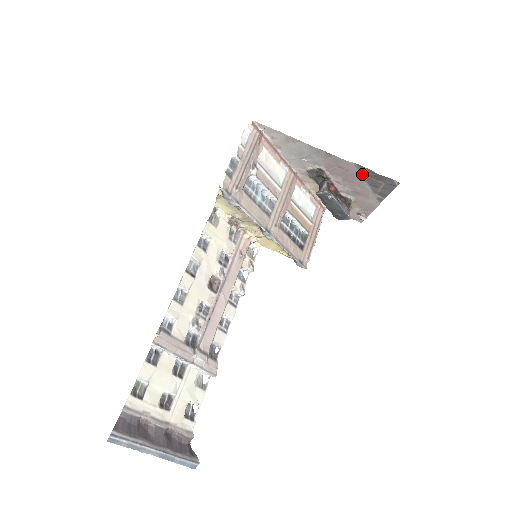
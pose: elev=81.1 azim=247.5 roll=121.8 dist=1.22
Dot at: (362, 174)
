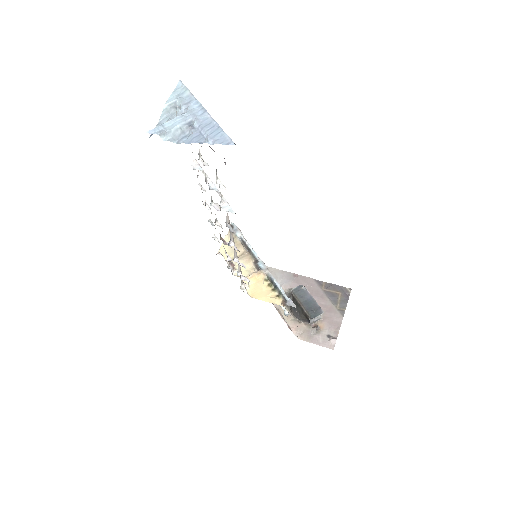
Dot at: (322, 289)
